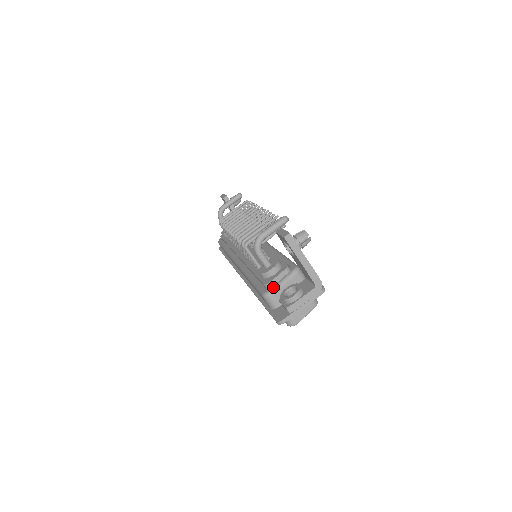
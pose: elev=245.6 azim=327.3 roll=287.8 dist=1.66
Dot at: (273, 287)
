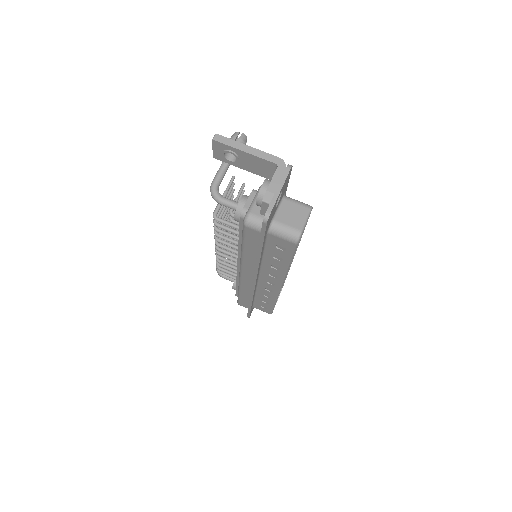
Dot at: (248, 209)
